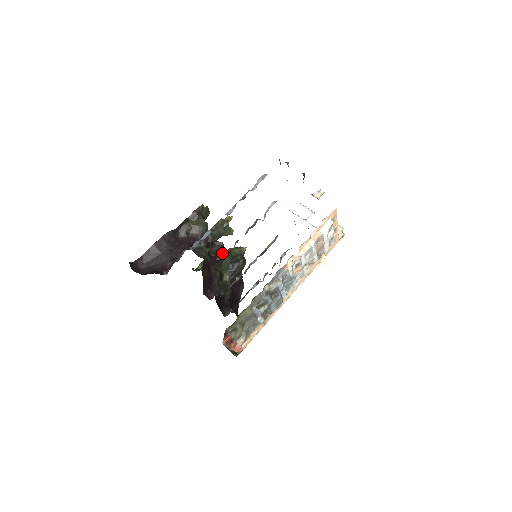
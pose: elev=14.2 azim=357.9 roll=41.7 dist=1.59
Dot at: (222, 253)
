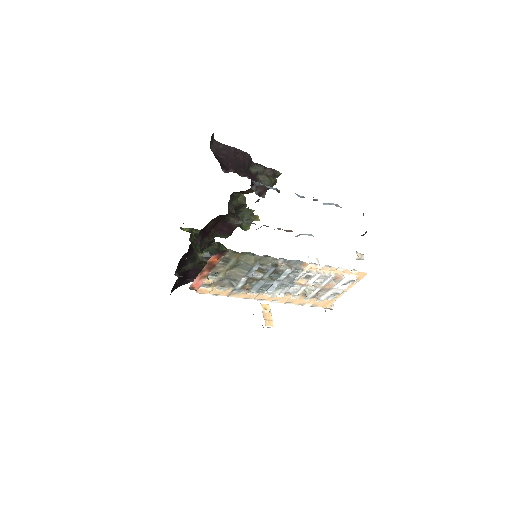
Dot at: (230, 230)
